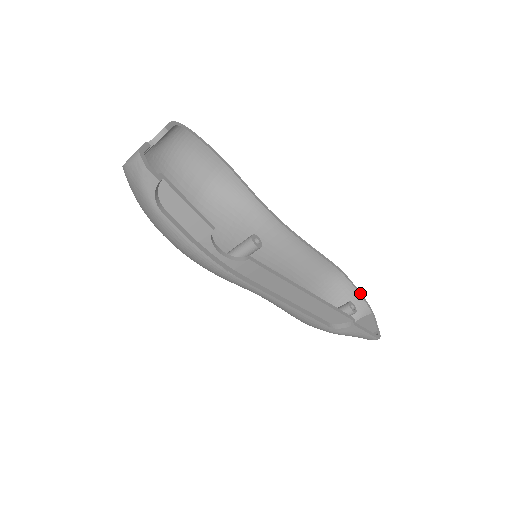
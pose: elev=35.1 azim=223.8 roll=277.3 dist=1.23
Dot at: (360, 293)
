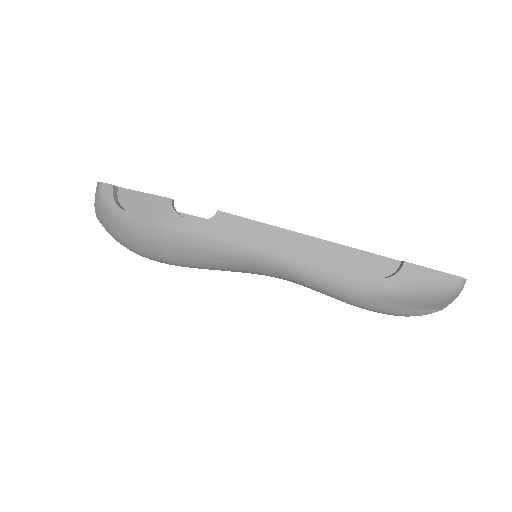
Dot at: occluded
